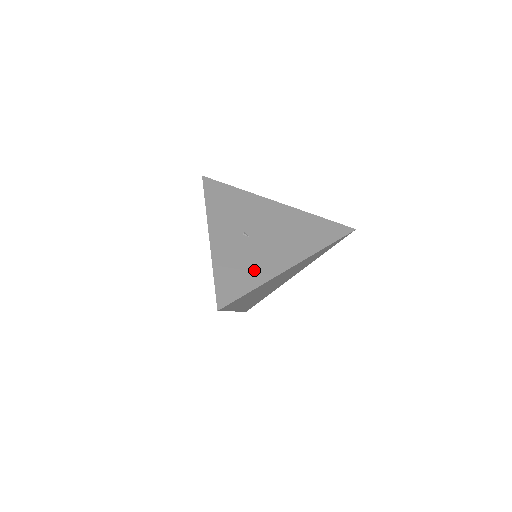
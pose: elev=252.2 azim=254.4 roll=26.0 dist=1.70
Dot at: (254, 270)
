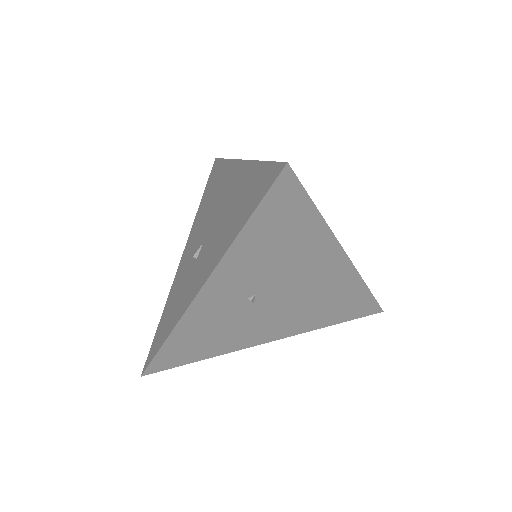
Dot at: (220, 343)
